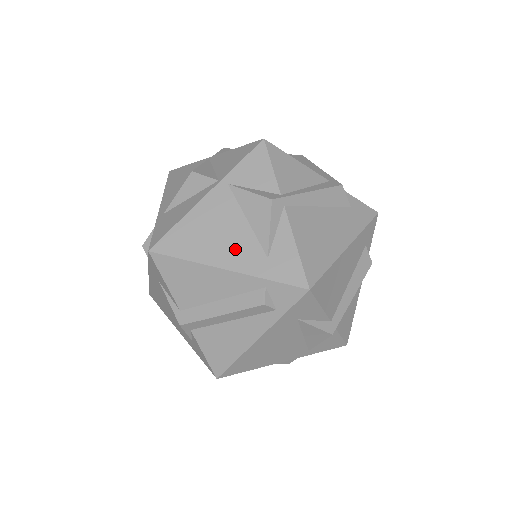
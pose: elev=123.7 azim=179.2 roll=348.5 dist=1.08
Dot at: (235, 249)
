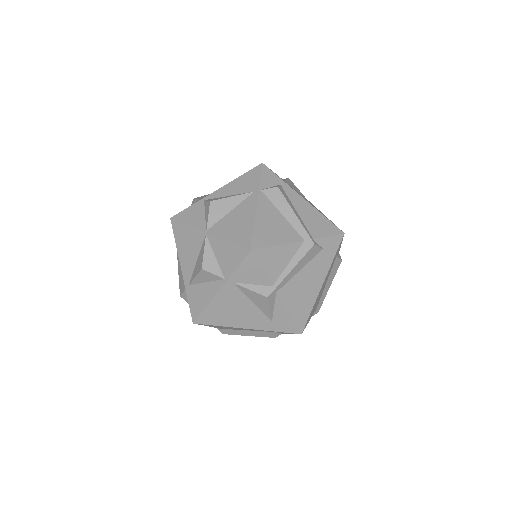
Dot at: (249, 318)
